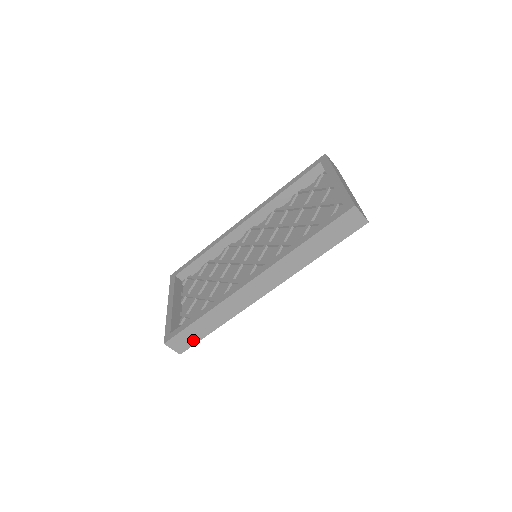
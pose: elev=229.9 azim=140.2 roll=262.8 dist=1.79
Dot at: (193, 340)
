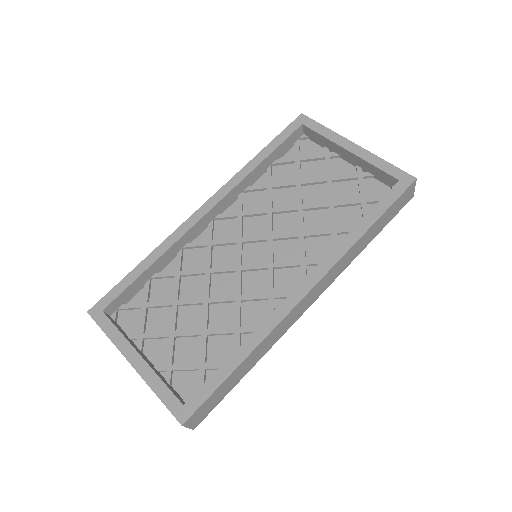
Dot at: (217, 401)
